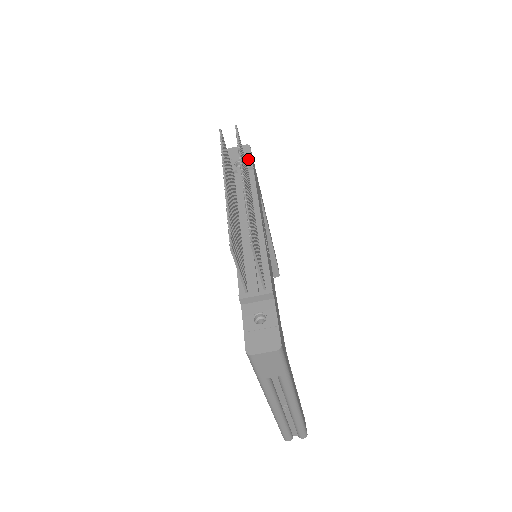
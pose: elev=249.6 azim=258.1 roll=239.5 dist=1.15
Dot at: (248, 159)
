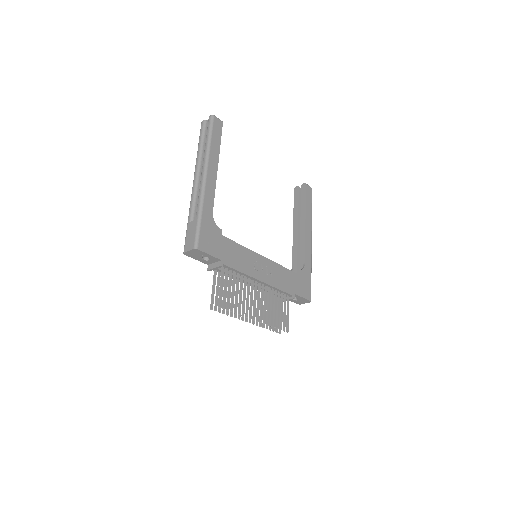
Dot at: (208, 256)
